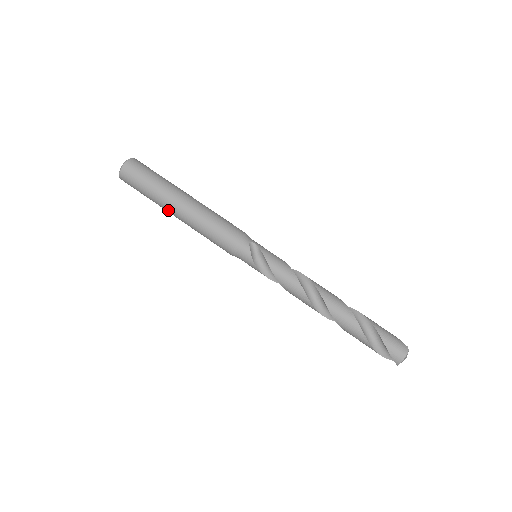
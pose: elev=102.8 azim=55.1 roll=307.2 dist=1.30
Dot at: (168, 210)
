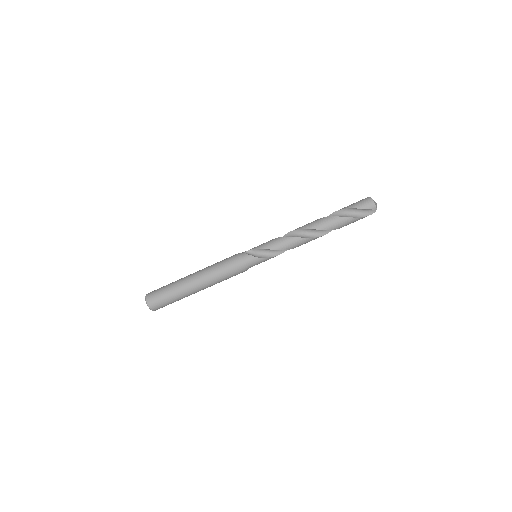
Dot at: (191, 292)
